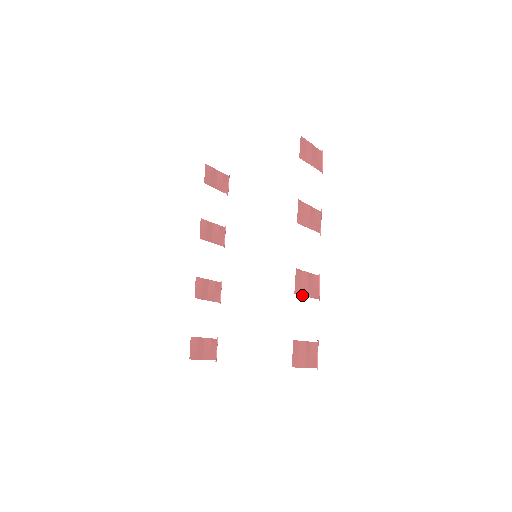
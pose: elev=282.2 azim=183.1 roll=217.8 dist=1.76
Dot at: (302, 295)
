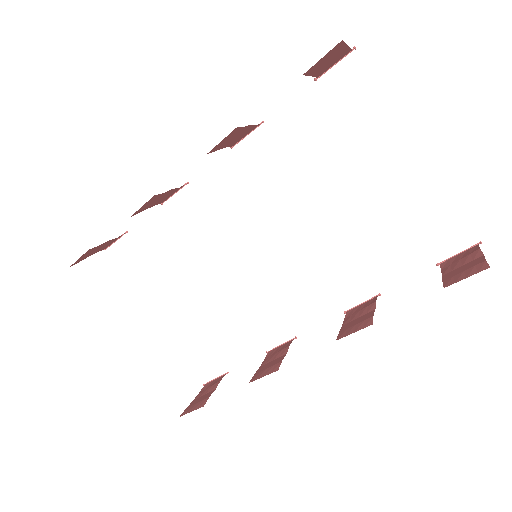
Dot at: (256, 373)
